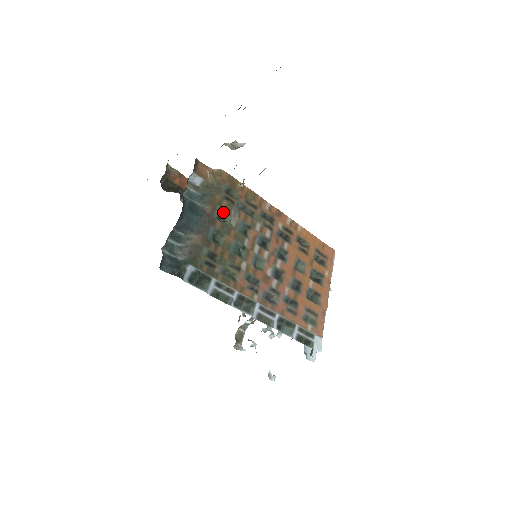
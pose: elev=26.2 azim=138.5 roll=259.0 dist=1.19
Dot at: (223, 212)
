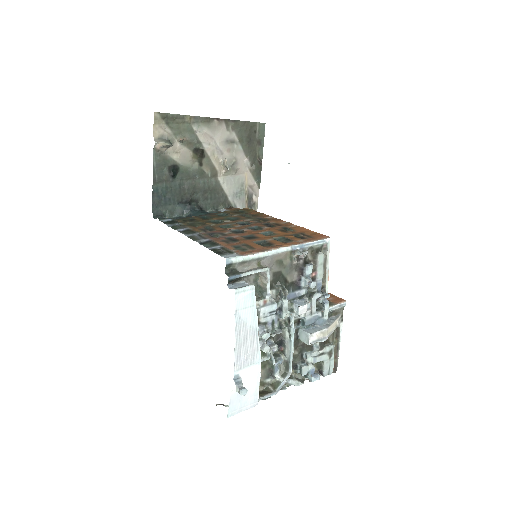
Dot at: (225, 215)
